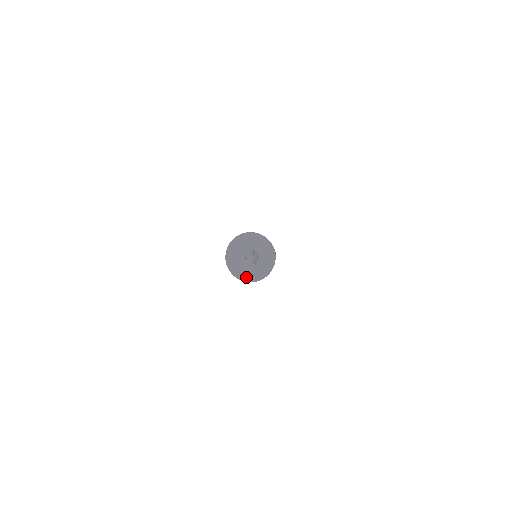
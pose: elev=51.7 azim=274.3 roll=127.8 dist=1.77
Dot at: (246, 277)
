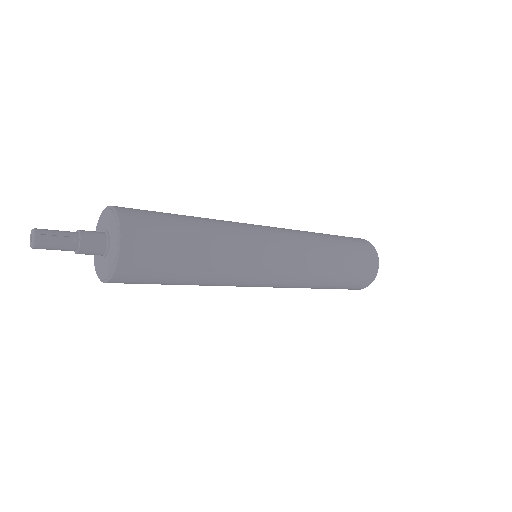
Dot at: (101, 275)
